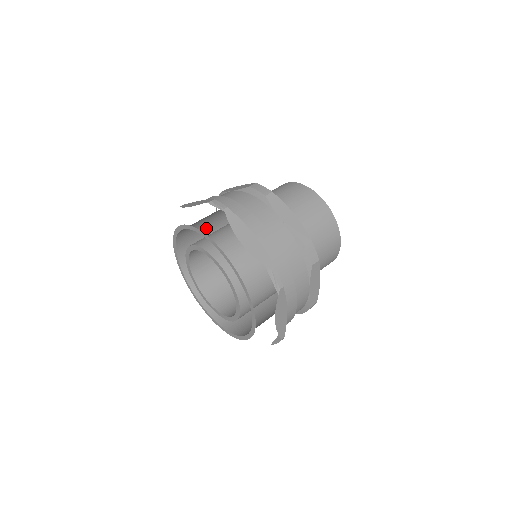
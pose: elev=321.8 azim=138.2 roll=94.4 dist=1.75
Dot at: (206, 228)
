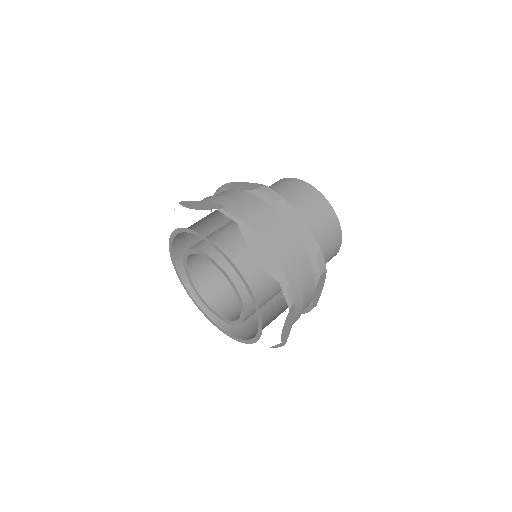
Dot at: (203, 223)
